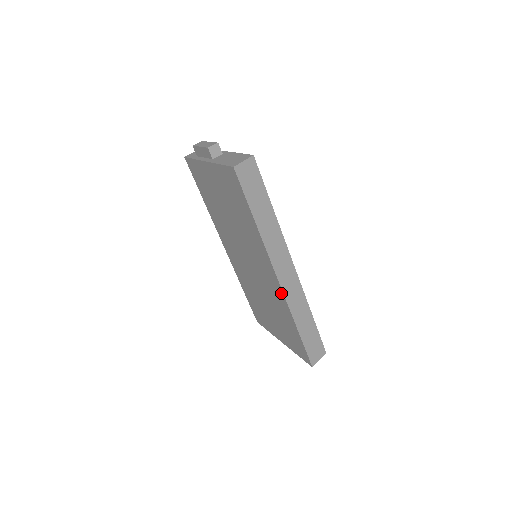
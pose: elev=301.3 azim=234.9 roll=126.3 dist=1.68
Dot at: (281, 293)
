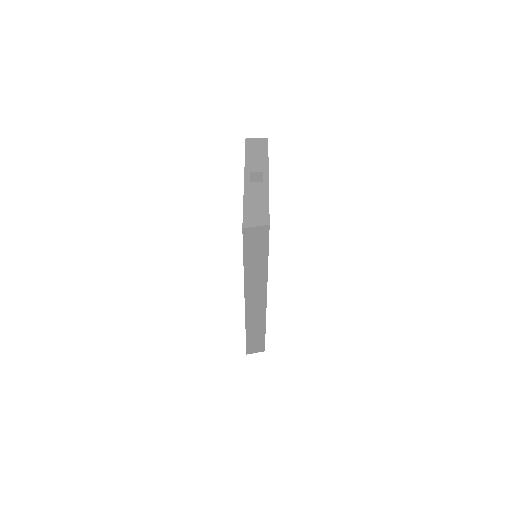
Dot at: occluded
